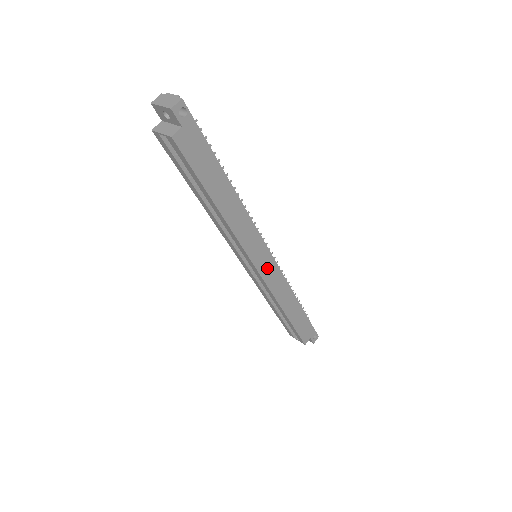
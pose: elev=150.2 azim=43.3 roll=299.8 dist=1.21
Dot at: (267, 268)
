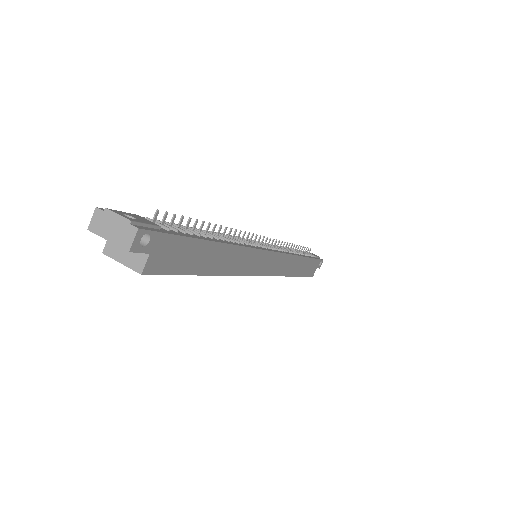
Dot at: (272, 265)
